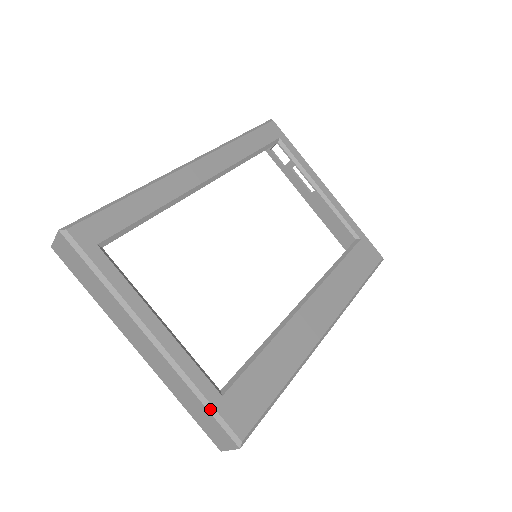
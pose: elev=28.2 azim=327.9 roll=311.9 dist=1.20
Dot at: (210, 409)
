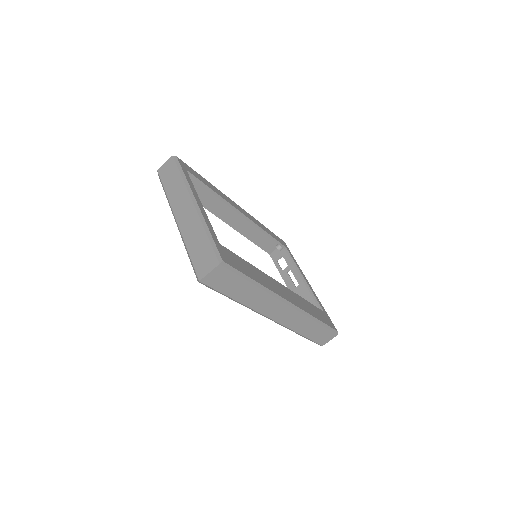
Dot at: (211, 240)
